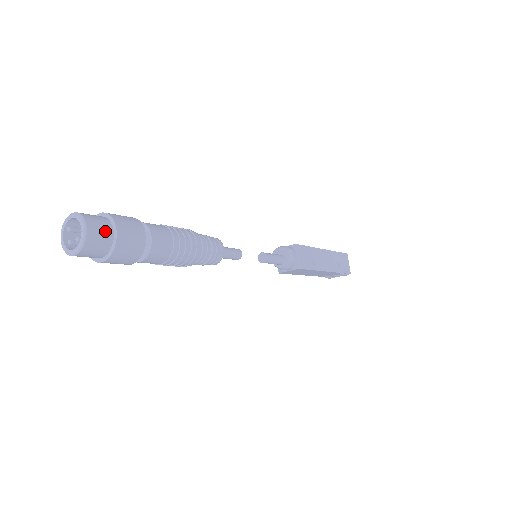
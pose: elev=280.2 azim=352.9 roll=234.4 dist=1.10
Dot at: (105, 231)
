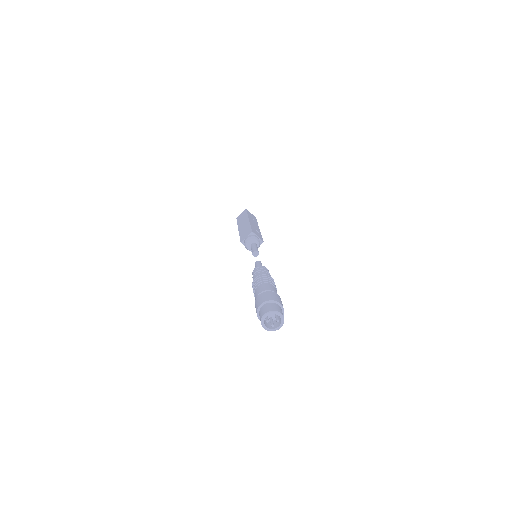
Dot at: (279, 308)
